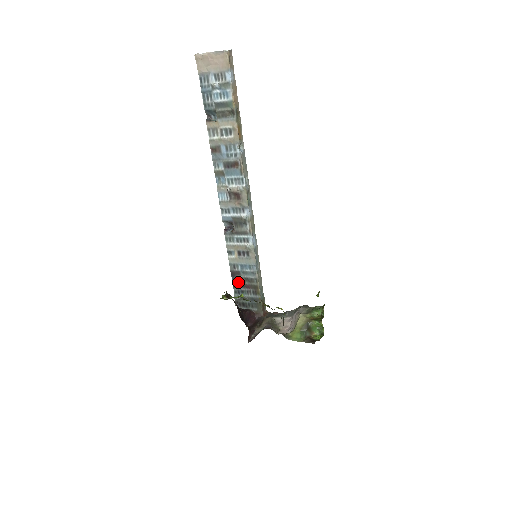
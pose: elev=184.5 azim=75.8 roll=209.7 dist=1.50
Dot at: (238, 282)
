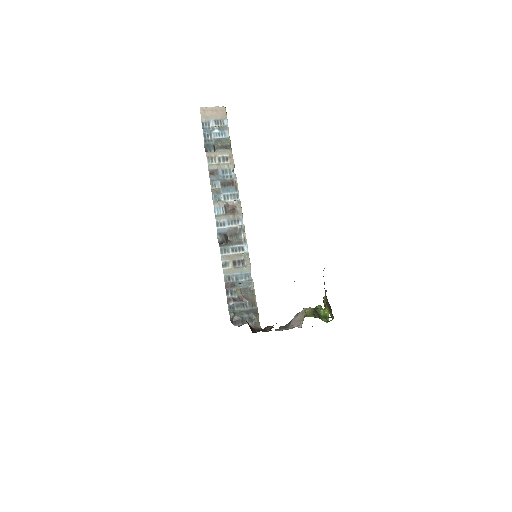
Dot at: (233, 295)
